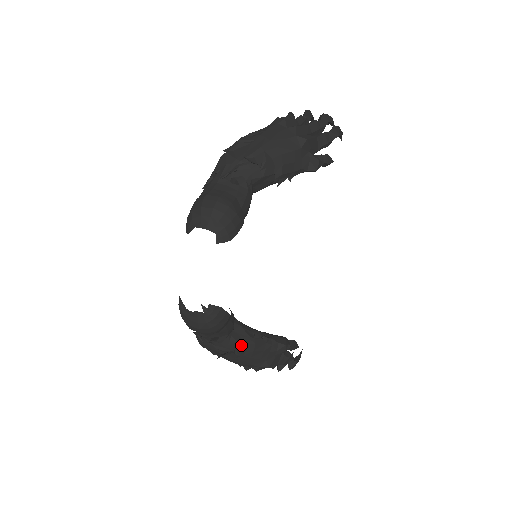
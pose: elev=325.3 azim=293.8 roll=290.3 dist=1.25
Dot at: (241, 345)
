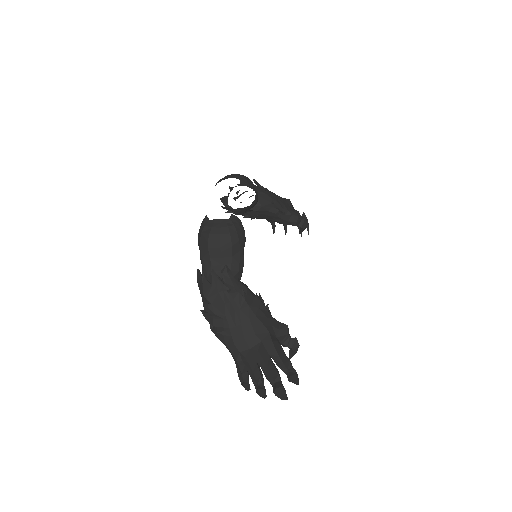
Dot at: (248, 292)
